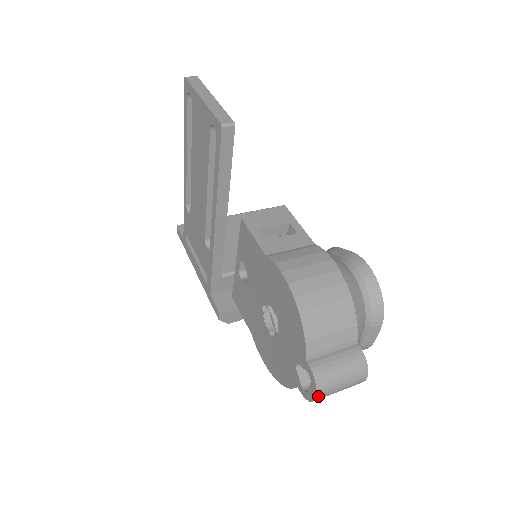
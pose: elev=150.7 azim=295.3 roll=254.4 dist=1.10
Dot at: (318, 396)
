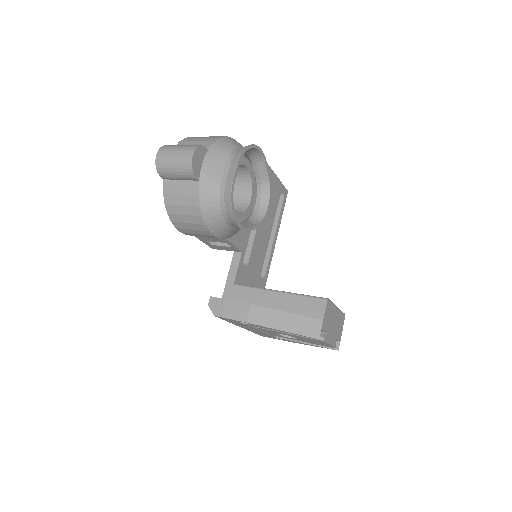
Dot at: (159, 153)
